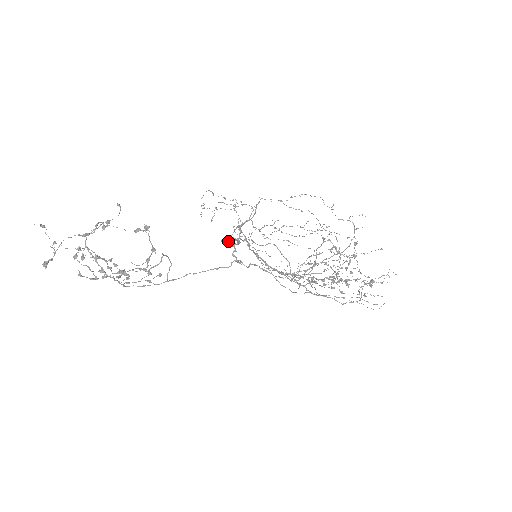
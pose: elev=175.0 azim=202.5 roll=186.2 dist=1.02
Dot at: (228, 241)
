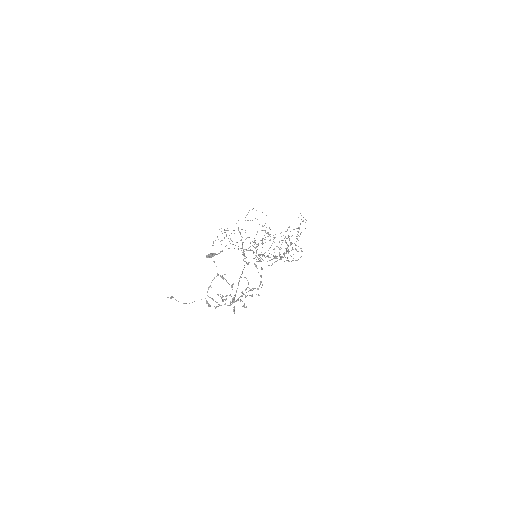
Dot at: (214, 255)
